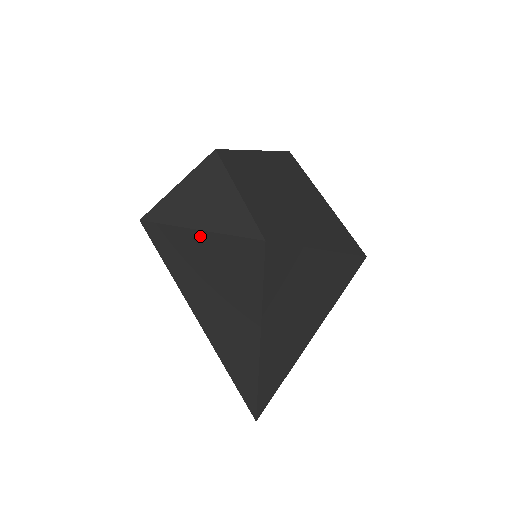
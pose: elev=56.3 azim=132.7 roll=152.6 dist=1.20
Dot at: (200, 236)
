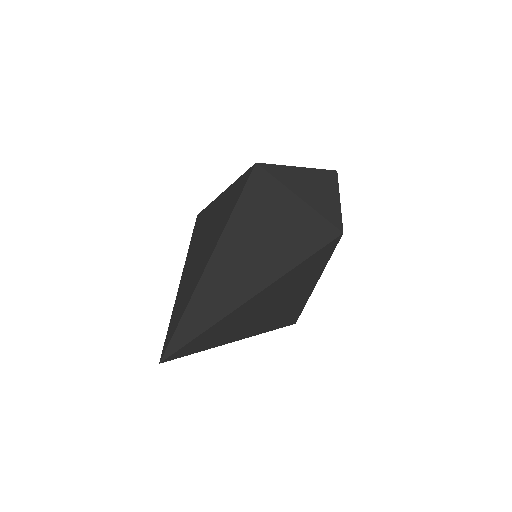
Dot at: (296, 202)
